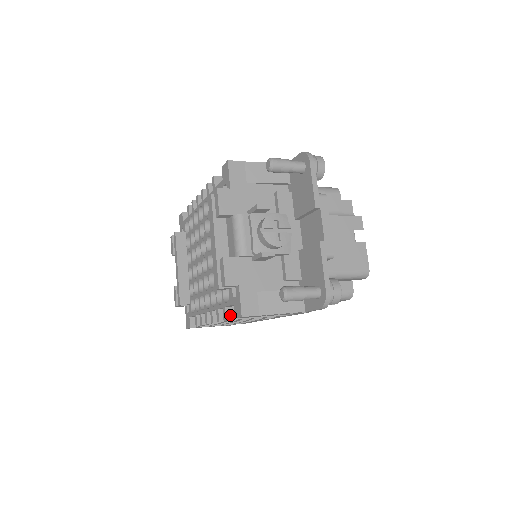
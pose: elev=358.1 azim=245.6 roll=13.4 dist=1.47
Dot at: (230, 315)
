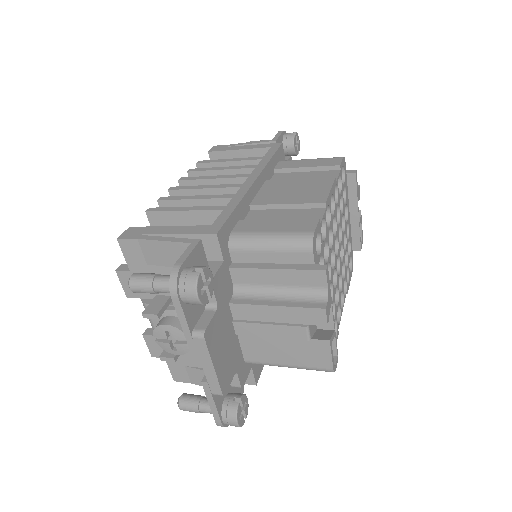
Dot at: occluded
